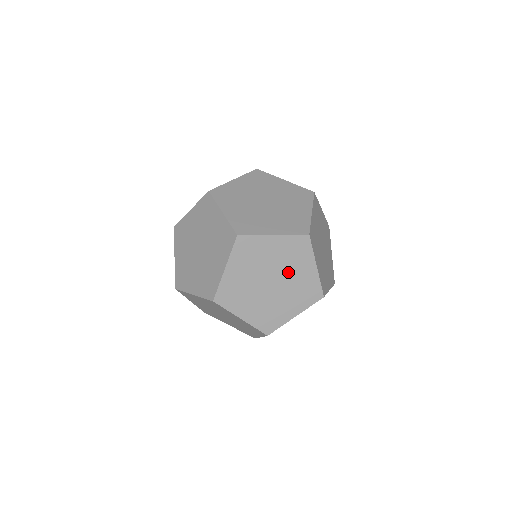
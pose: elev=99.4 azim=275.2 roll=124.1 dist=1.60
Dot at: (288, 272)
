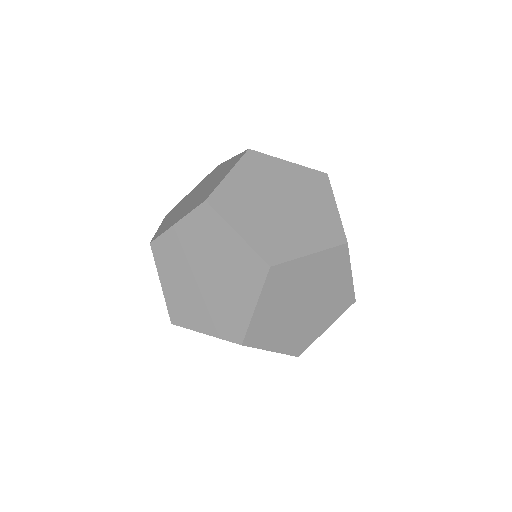
Dot at: (226, 284)
